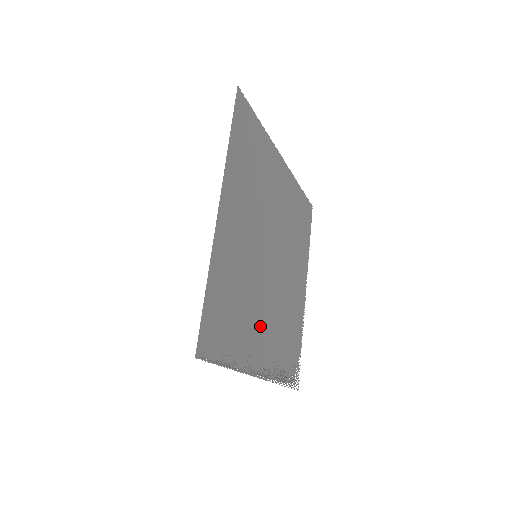
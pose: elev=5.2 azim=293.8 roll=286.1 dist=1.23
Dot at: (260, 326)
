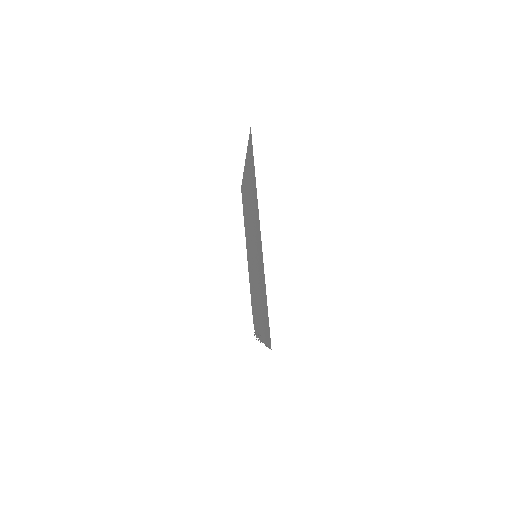
Dot at: (258, 306)
